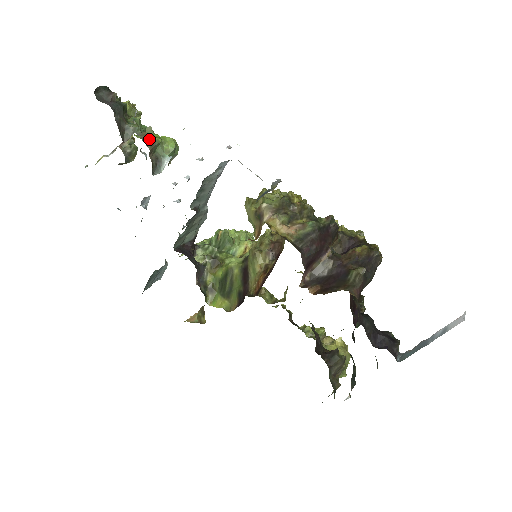
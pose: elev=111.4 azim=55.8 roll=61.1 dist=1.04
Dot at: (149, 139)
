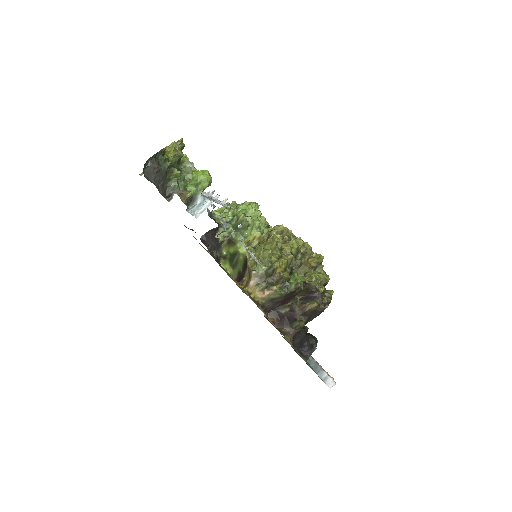
Dot at: (185, 196)
